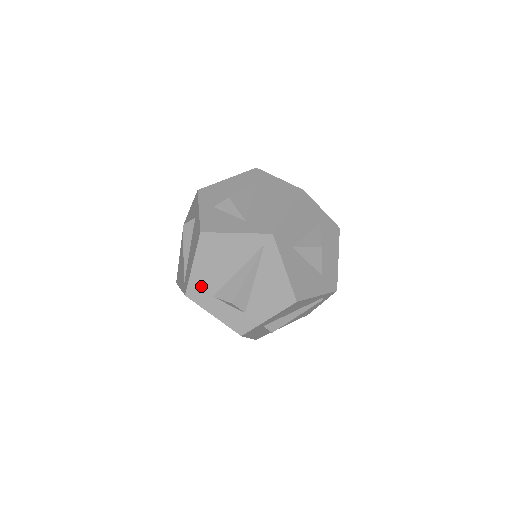
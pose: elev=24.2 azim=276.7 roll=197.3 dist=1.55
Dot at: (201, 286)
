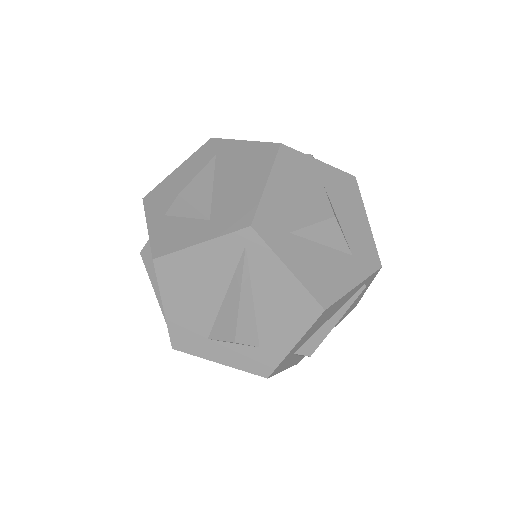
Dot at: (186, 330)
